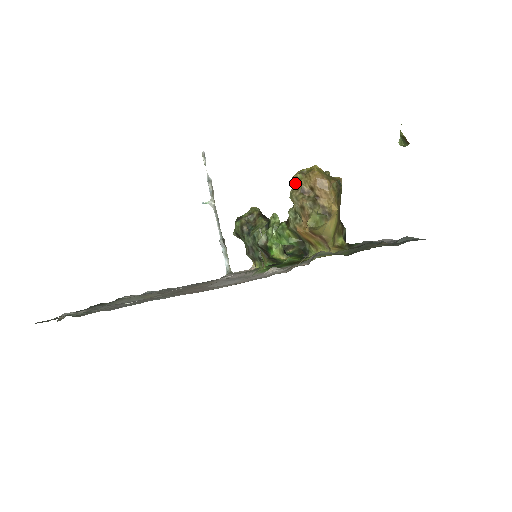
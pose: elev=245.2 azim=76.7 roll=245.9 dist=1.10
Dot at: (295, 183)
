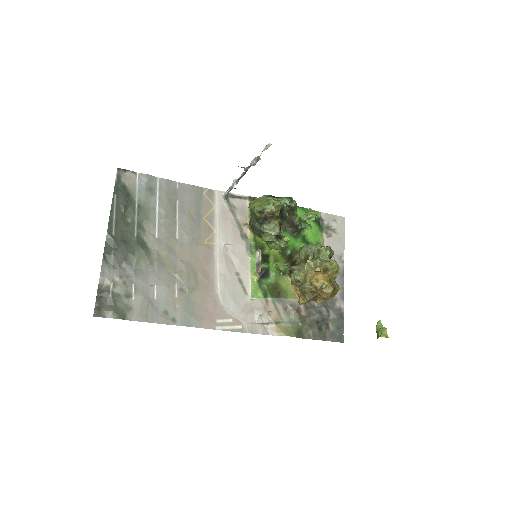
Dot at: (313, 285)
